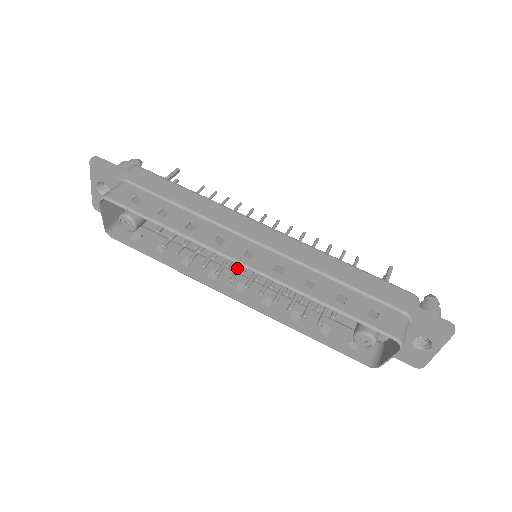
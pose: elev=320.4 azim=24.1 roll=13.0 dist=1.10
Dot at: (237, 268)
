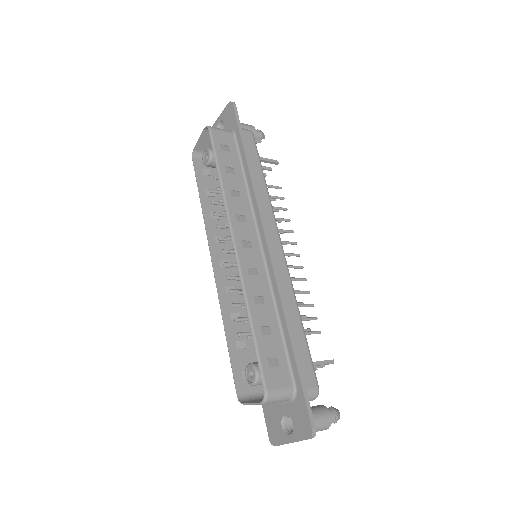
Dot at: occluded
